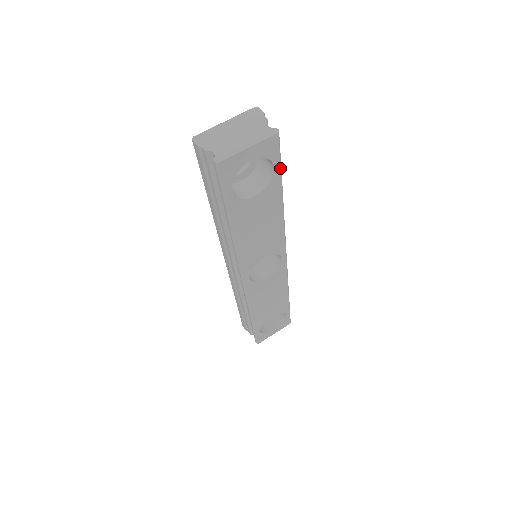
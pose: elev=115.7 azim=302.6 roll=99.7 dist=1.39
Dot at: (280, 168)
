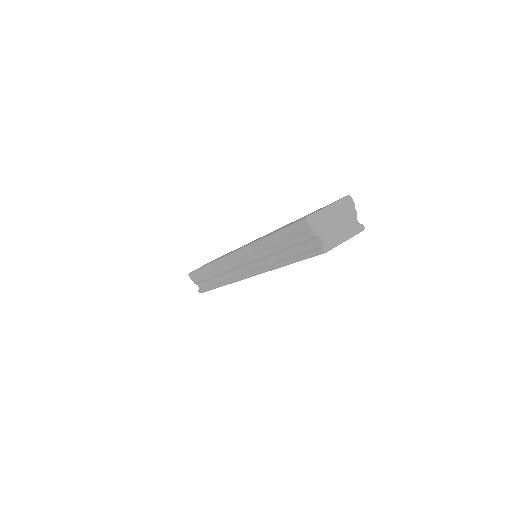
Dot at: occluded
